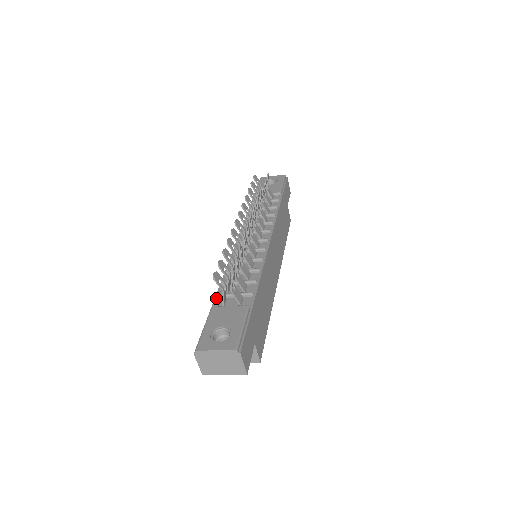
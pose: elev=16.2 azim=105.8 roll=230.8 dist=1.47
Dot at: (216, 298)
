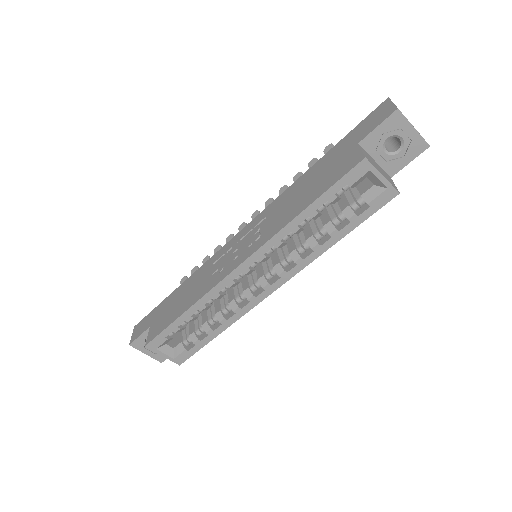
Dot at: (319, 162)
